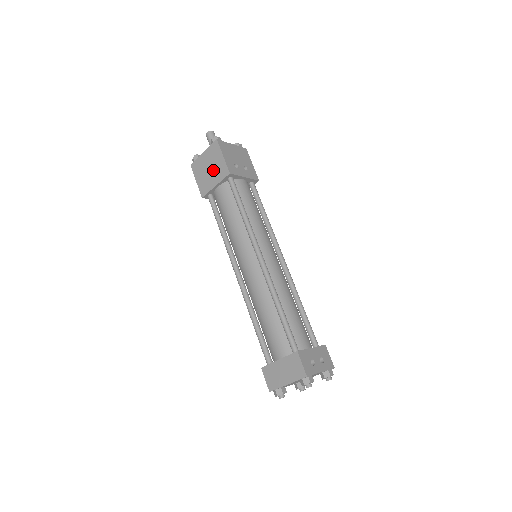
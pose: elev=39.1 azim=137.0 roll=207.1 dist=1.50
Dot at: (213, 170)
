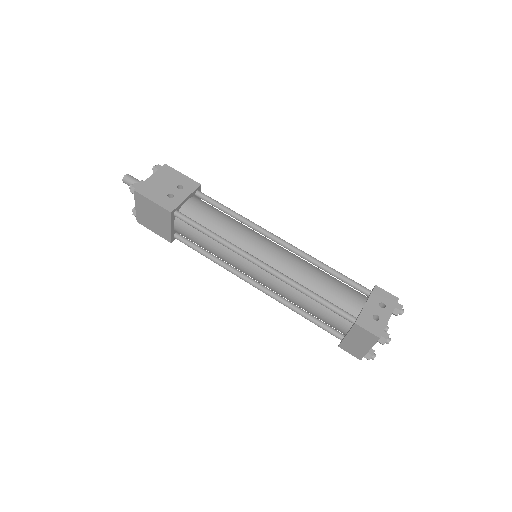
Dot at: (156, 217)
